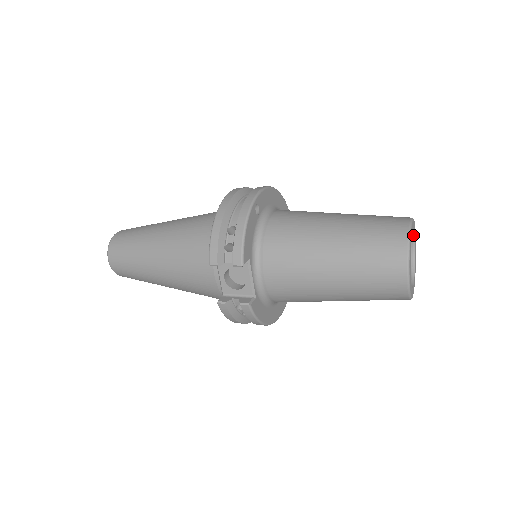
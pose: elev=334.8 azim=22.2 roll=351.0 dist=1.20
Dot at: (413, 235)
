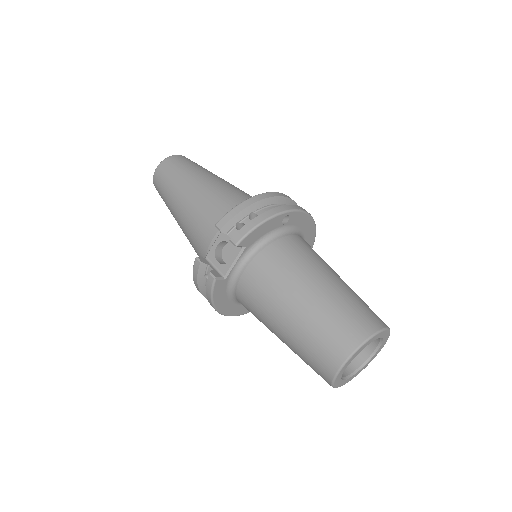
Dot at: (380, 344)
